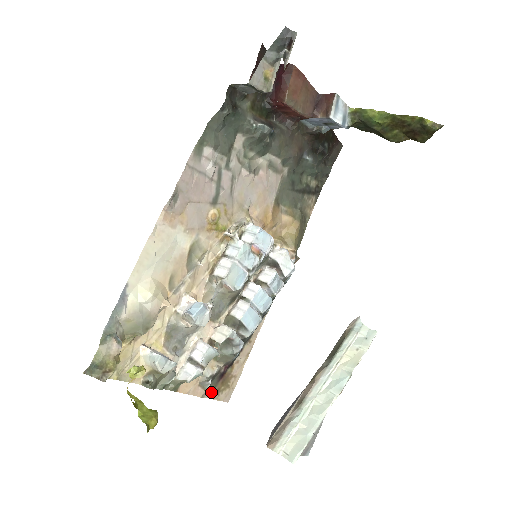
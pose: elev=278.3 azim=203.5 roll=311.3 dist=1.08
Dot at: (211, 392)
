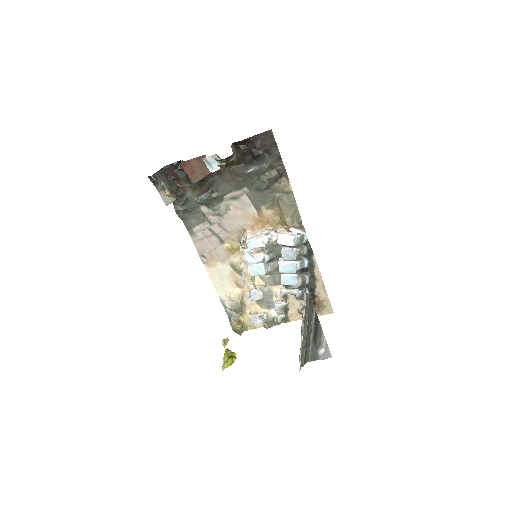
Dot at: occluded
